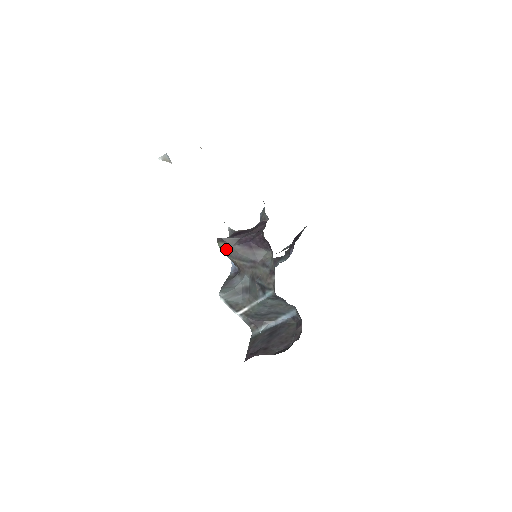
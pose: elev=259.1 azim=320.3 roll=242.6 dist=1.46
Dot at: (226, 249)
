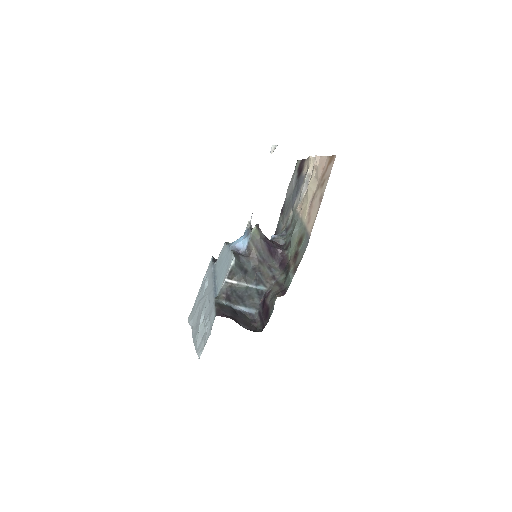
Dot at: (255, 235)
